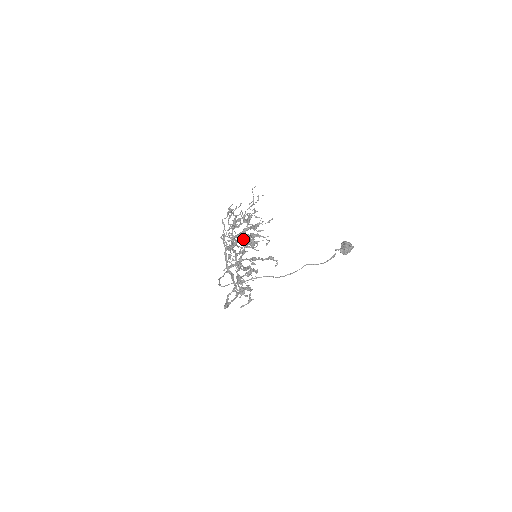
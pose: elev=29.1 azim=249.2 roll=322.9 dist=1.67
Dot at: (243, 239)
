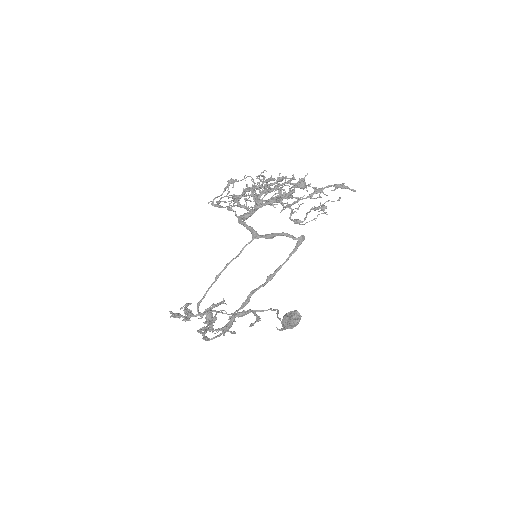
Dot at: occluded
